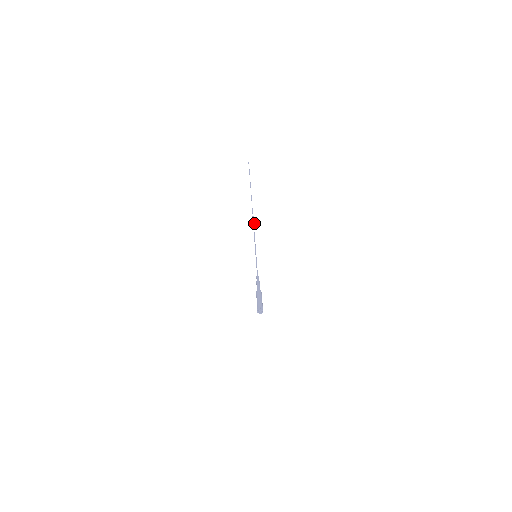
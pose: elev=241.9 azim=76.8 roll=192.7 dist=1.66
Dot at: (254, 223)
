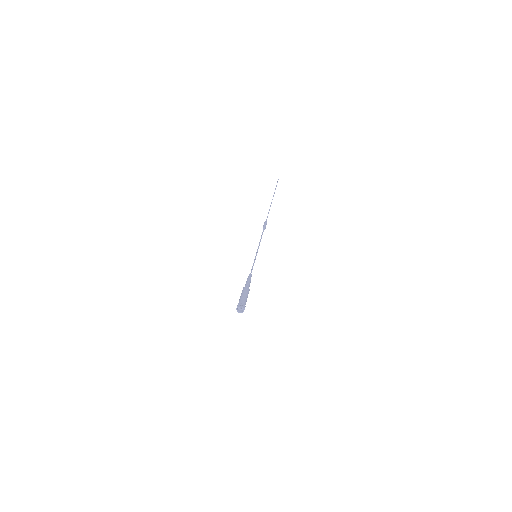
Dot at: occluded
